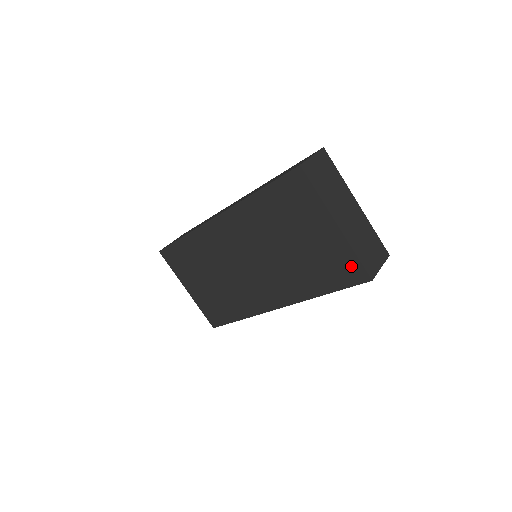
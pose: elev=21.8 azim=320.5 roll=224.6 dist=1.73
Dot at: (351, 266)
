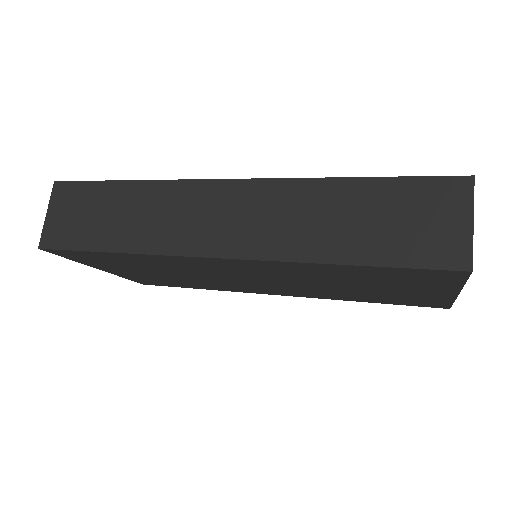
Dot at: (434, 304)
